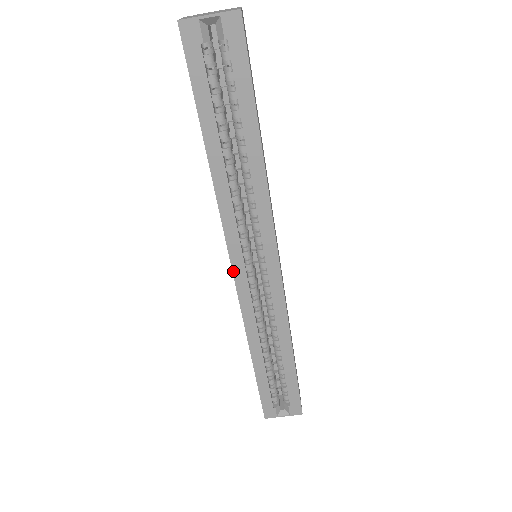
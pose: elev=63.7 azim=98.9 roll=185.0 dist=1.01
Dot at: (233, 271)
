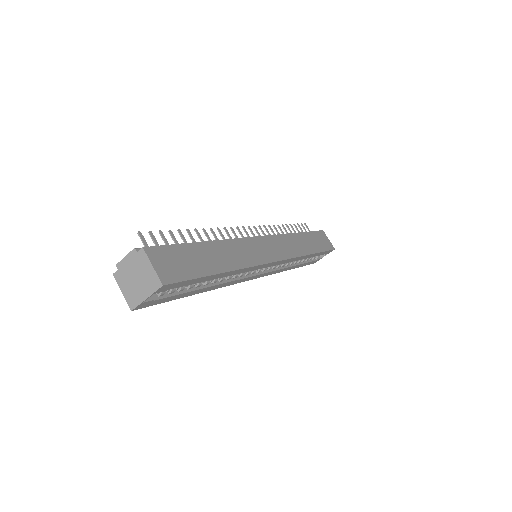
Dot at: (252, 279)
